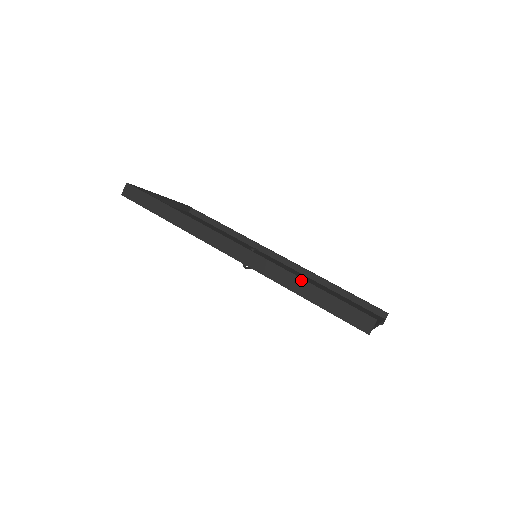
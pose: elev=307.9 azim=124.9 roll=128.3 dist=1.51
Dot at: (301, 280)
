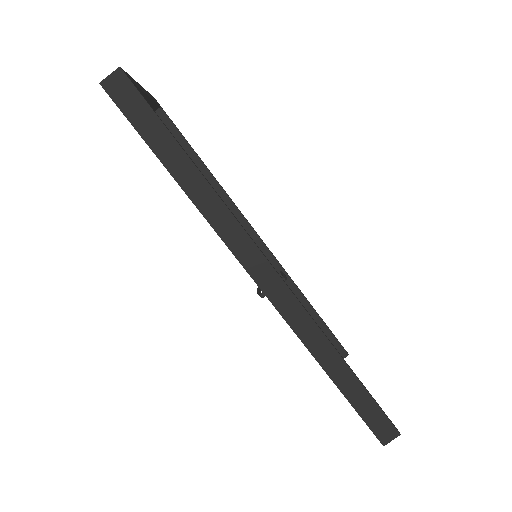
Dot at: (340, 359)
